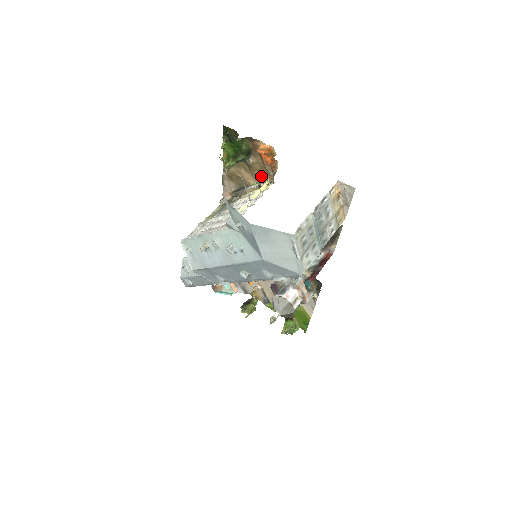
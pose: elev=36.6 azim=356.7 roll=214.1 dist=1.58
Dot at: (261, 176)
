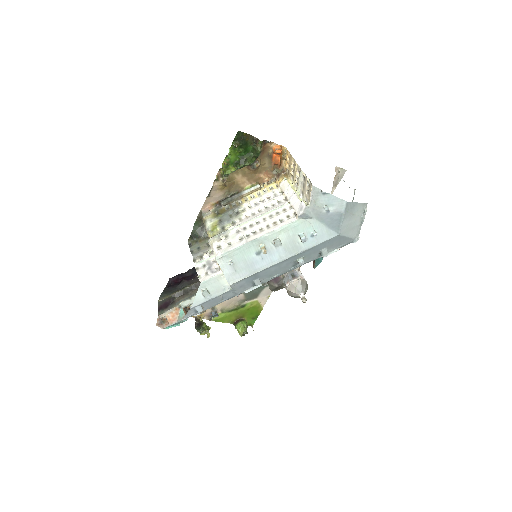
Dot at: (259, 177)
